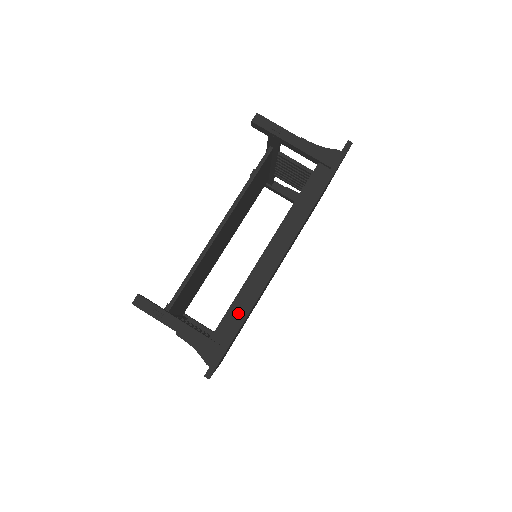
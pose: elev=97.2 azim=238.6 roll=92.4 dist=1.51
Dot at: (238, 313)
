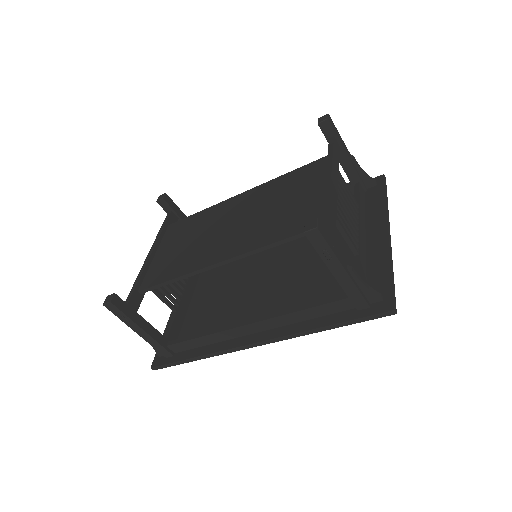
Dot at: (197, 345)
